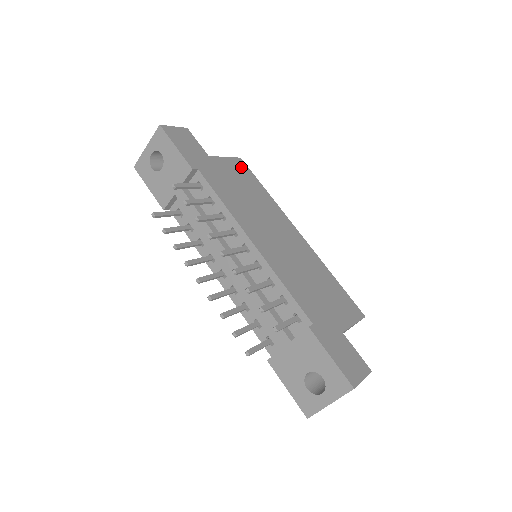
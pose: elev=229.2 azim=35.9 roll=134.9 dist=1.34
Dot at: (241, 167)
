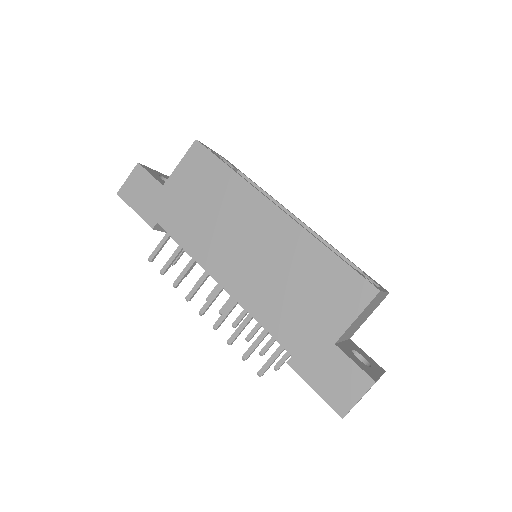
Dot at: (198, 159)
